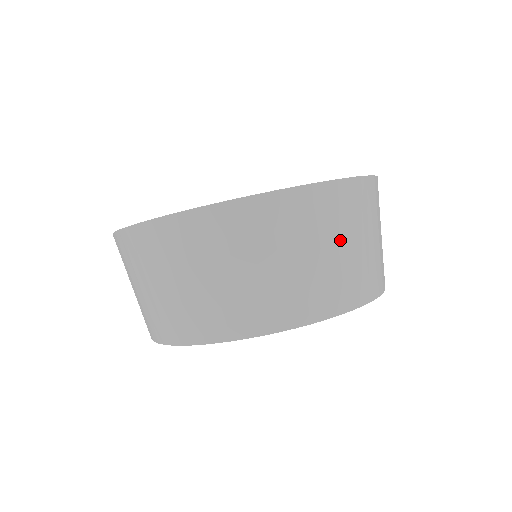
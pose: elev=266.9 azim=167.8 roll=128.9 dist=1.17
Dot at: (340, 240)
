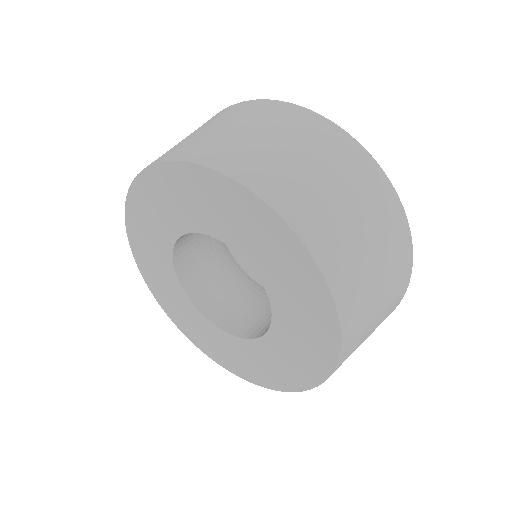
Dot at: (308, 156)
